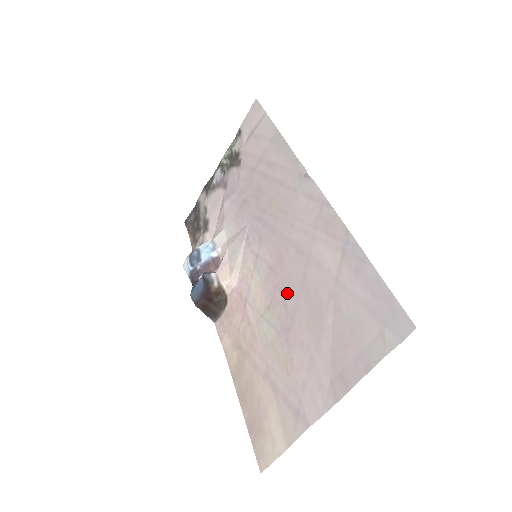
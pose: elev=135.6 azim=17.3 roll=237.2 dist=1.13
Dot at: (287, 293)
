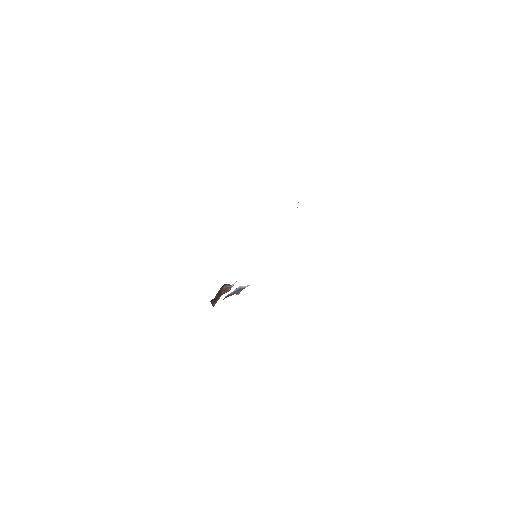
Dot at: occluded
